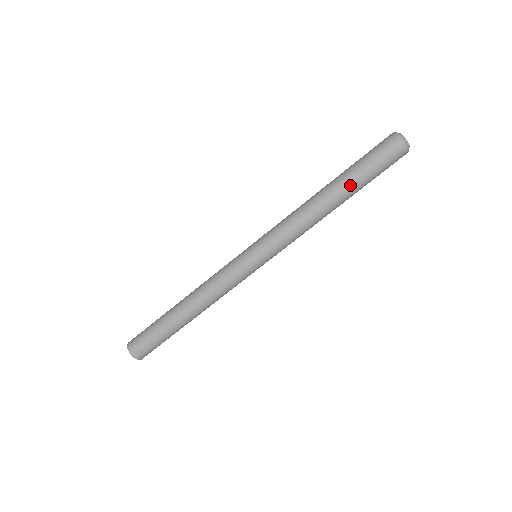
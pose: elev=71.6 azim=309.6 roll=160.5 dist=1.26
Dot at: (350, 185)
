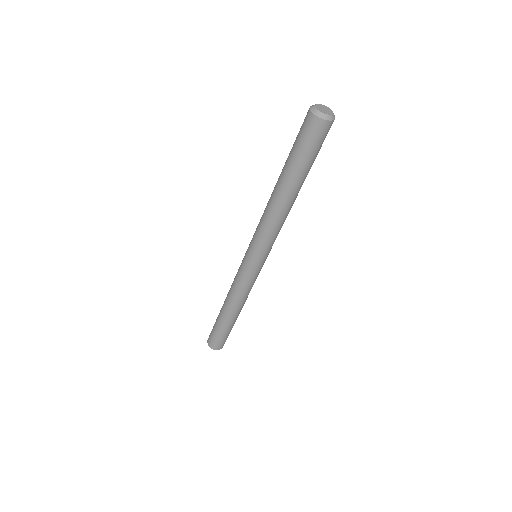
Dot at: (295, 178)
